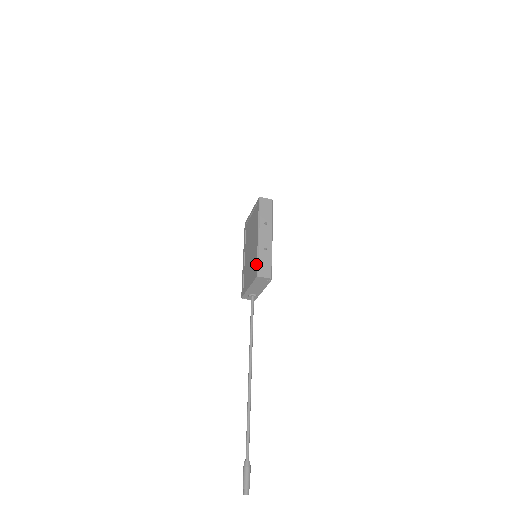
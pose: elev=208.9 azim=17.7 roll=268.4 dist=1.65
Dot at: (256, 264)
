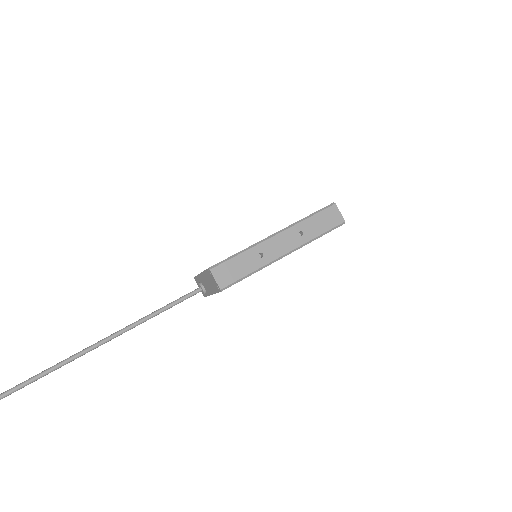
Dot at: occluded
